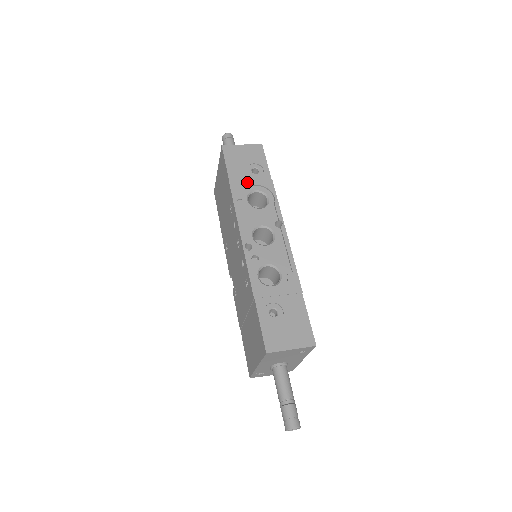
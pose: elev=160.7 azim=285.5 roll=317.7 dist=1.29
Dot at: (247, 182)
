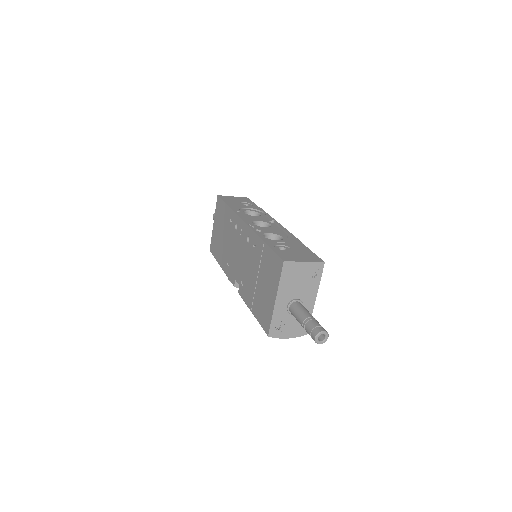
Dot at: (241, 206)
